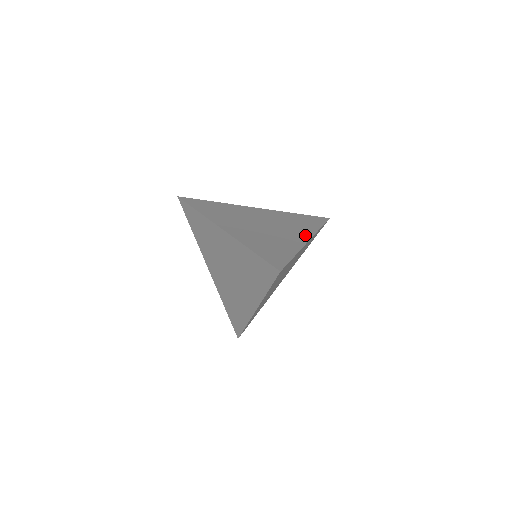
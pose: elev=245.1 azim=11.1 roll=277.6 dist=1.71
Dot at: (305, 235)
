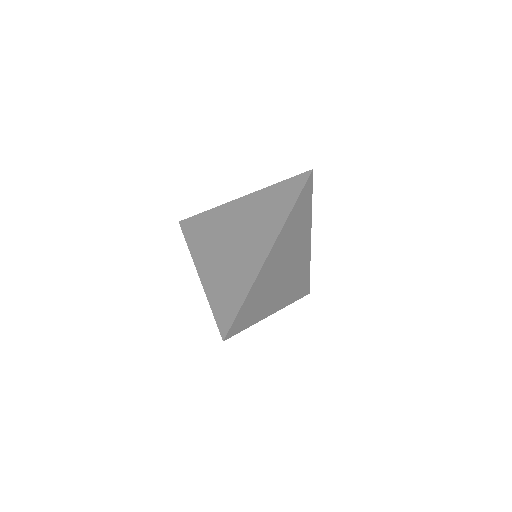
Dot at: (268, 242)
